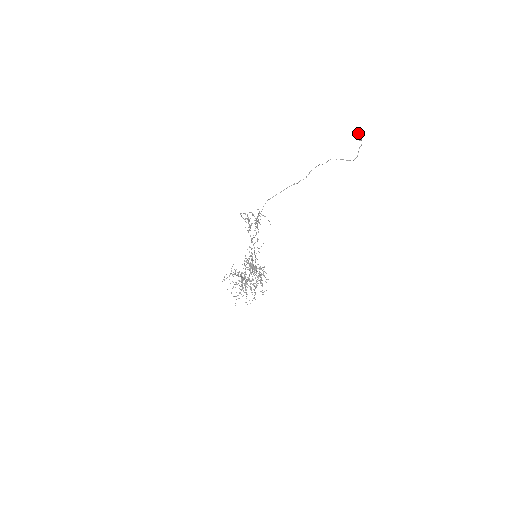
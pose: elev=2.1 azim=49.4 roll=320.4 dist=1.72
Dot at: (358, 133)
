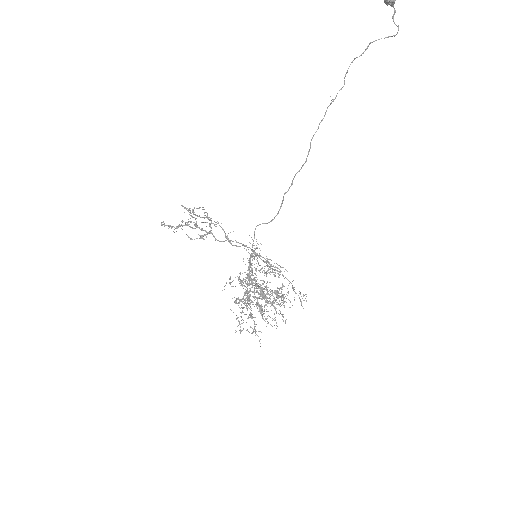
Dot at: out of frame
